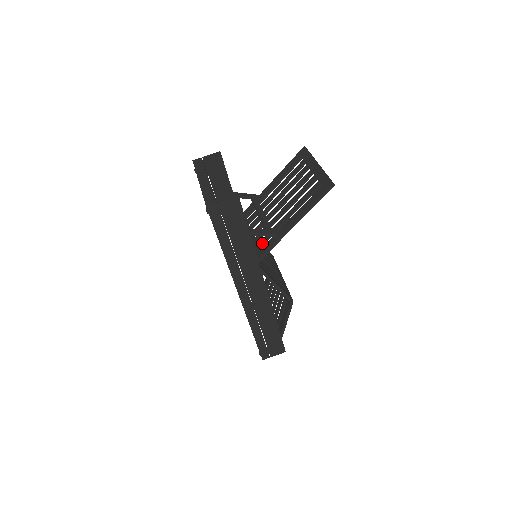
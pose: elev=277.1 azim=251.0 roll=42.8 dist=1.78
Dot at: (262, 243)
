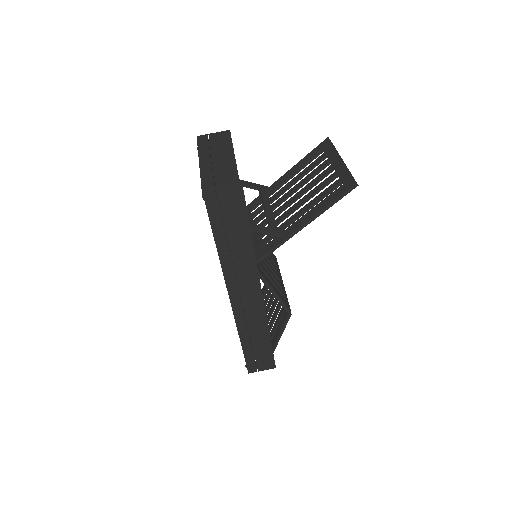
Dot at: (264, 242)
